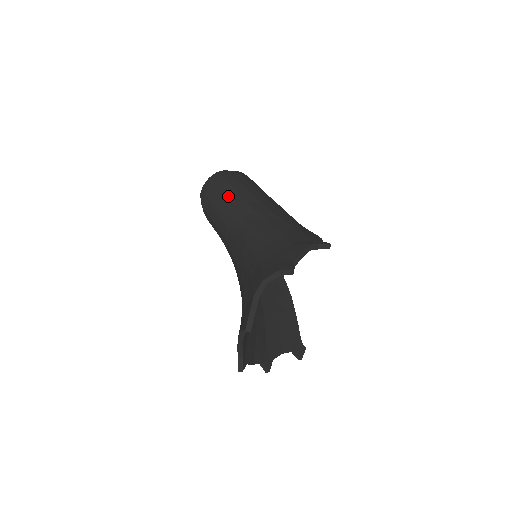
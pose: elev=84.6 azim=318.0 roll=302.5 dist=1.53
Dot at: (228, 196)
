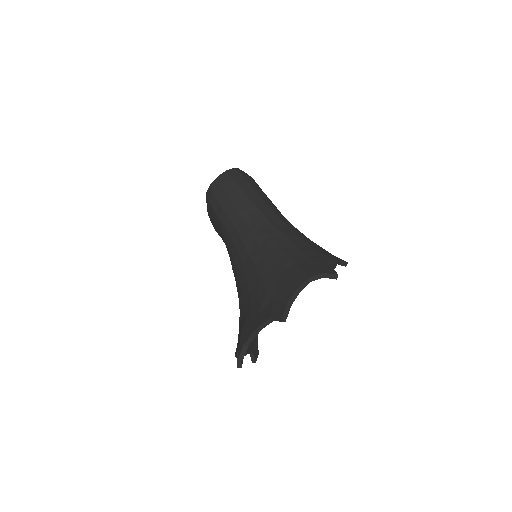
Dot at: (249, 193)
